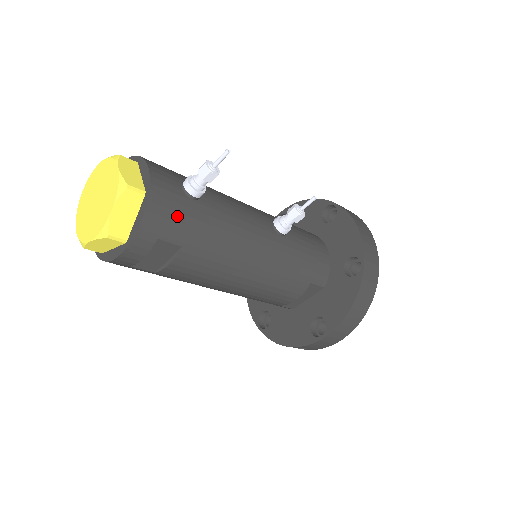
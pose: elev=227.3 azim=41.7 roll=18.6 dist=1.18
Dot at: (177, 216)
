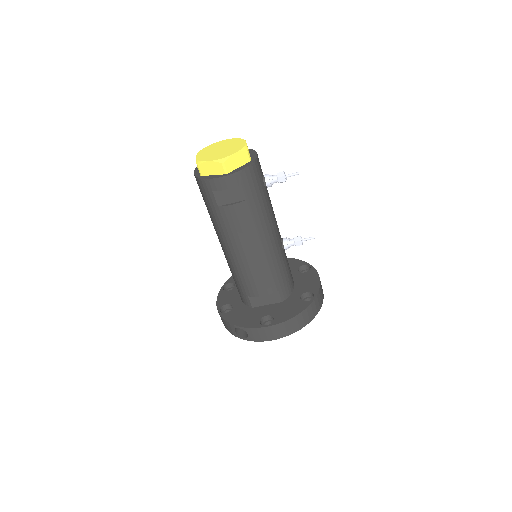
Dot at: (256, 183)
